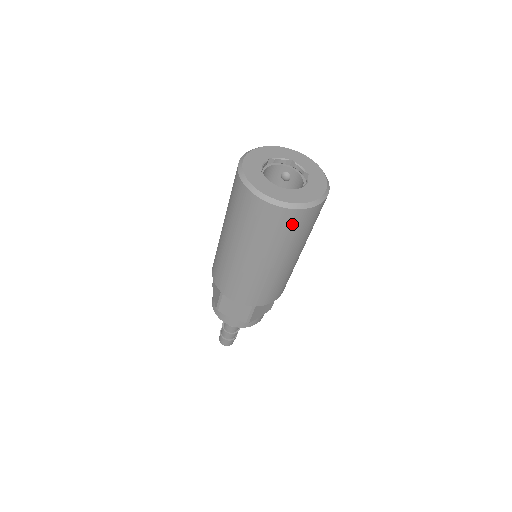
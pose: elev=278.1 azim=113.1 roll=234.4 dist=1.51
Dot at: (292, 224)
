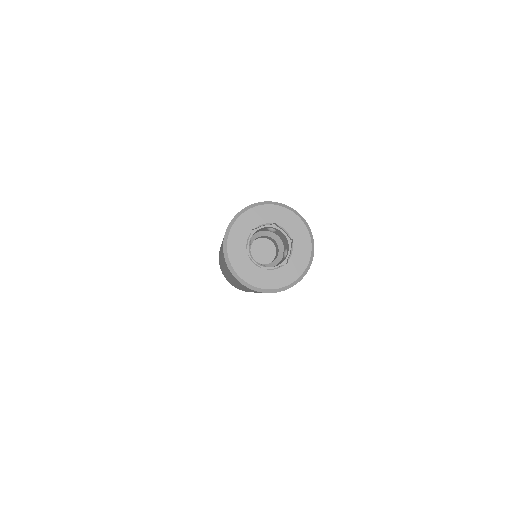
Dot at: occluded
